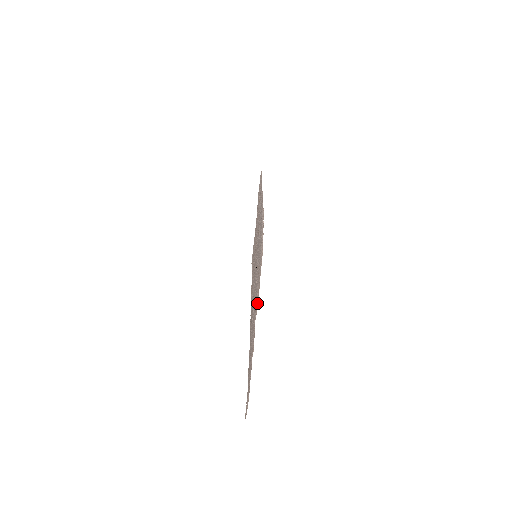
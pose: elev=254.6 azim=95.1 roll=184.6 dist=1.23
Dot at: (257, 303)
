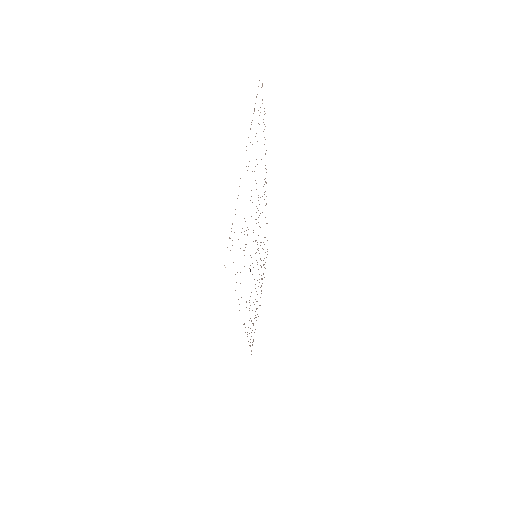
Dot at: occluded
